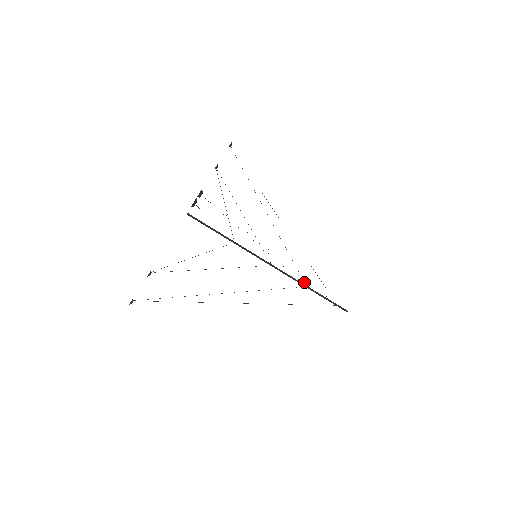
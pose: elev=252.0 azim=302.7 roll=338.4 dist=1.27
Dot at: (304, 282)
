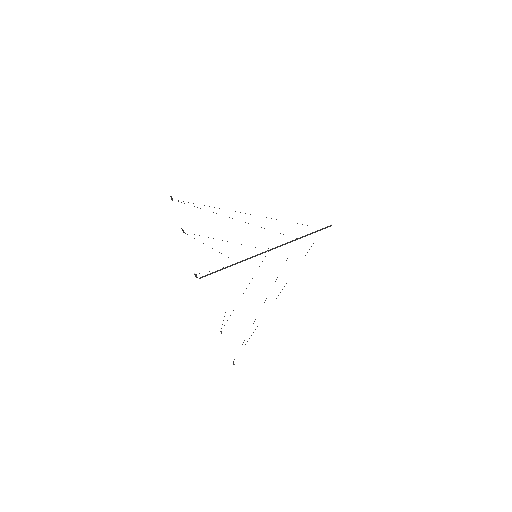
Dot at: (294, 240)
